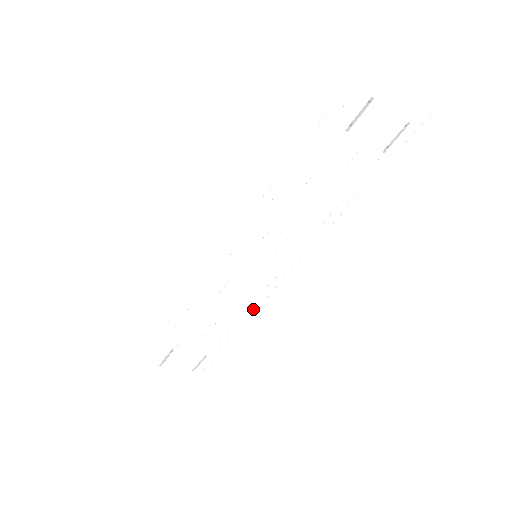
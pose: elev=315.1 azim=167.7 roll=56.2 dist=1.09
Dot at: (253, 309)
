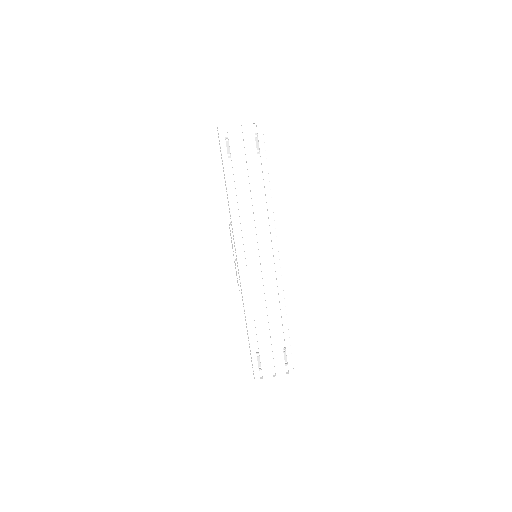
Dot at: (280, 290)
